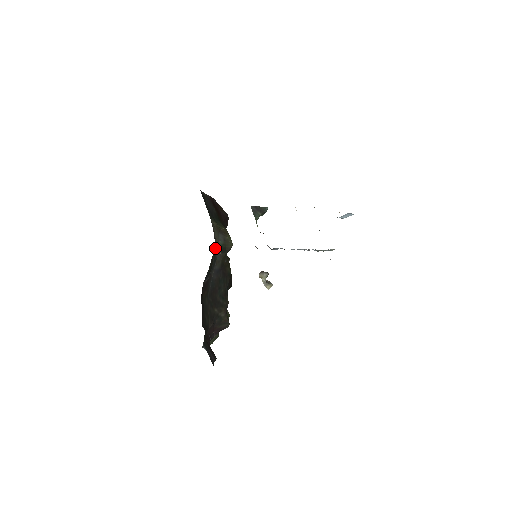
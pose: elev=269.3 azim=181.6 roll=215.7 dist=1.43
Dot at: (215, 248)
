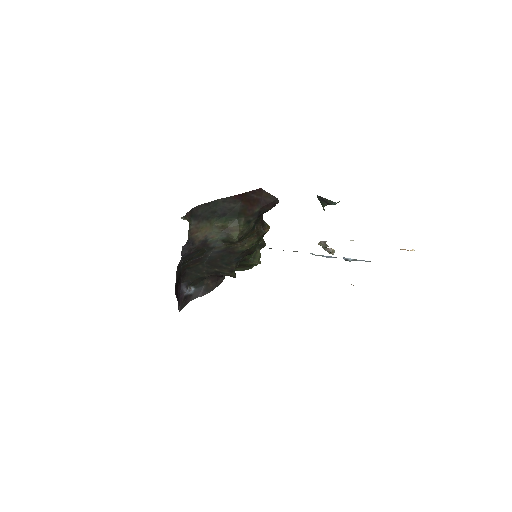
Dot at: (210, 243)
